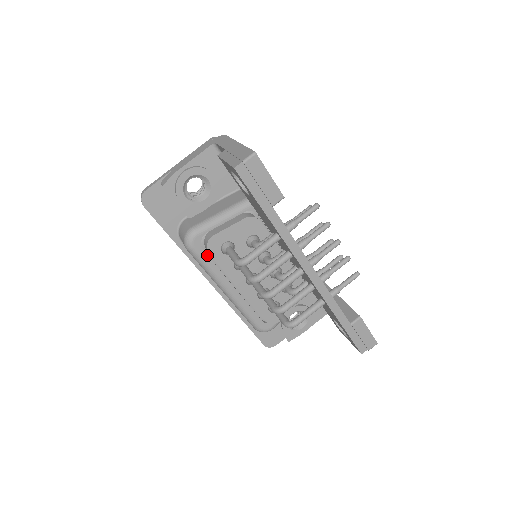
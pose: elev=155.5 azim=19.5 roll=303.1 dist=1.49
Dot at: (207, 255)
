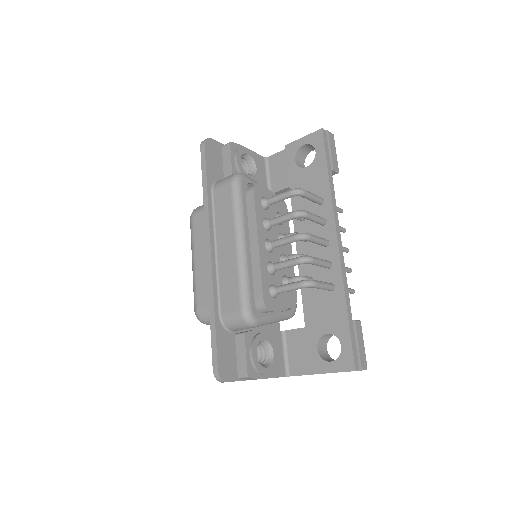
Dot at: (245, 198)
